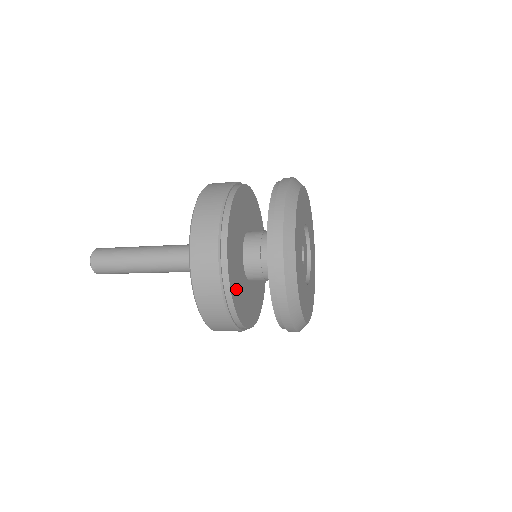
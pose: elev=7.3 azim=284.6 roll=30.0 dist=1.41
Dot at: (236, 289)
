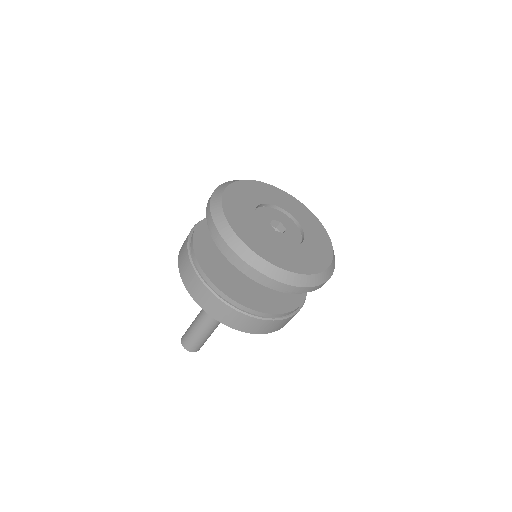
Dot at: (207, 254)
